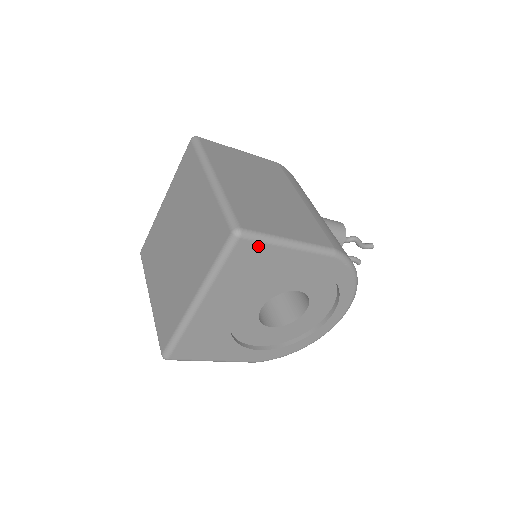
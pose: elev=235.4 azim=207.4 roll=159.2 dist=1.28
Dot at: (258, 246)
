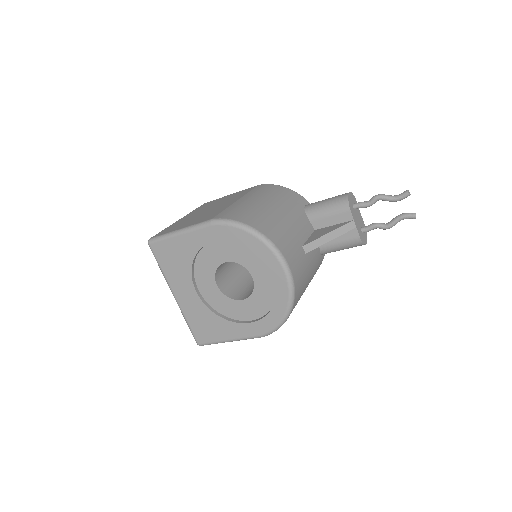
Dot at: (162, 244)
